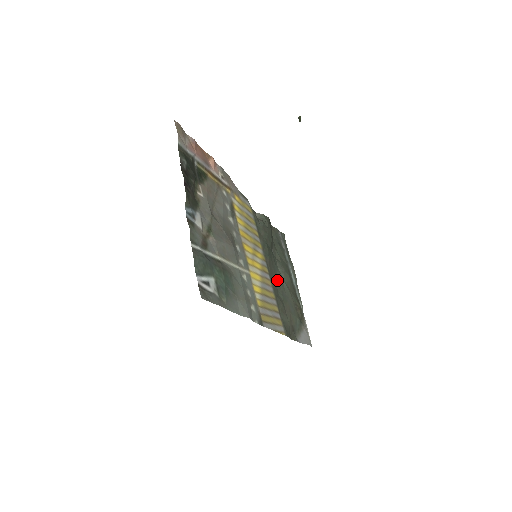
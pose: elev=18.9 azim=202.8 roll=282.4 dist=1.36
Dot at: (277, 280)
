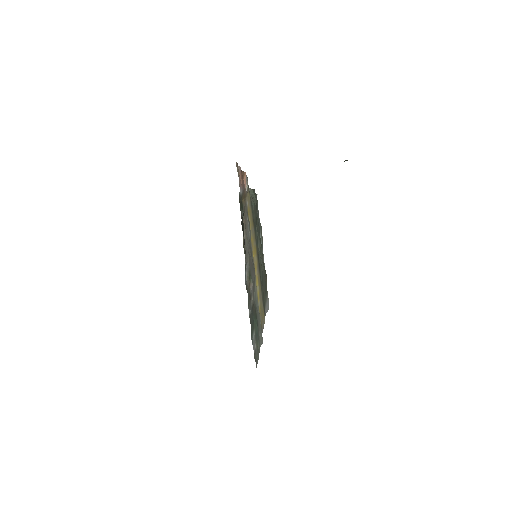
Dot at: (259, 262)
